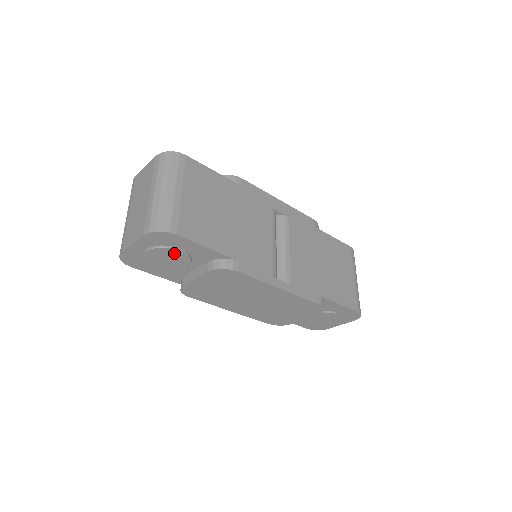
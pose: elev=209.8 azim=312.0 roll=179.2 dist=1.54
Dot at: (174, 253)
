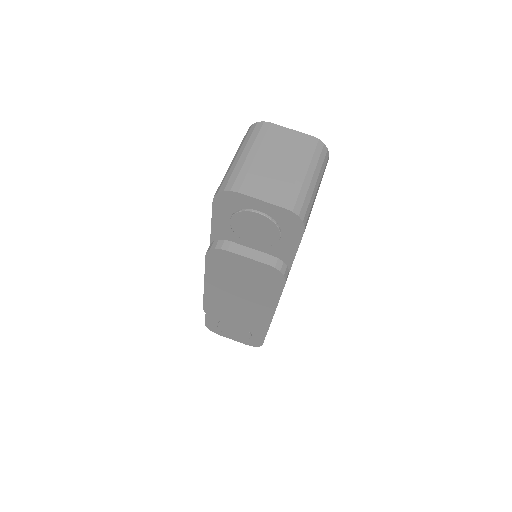
Dot at: (272, 233)
